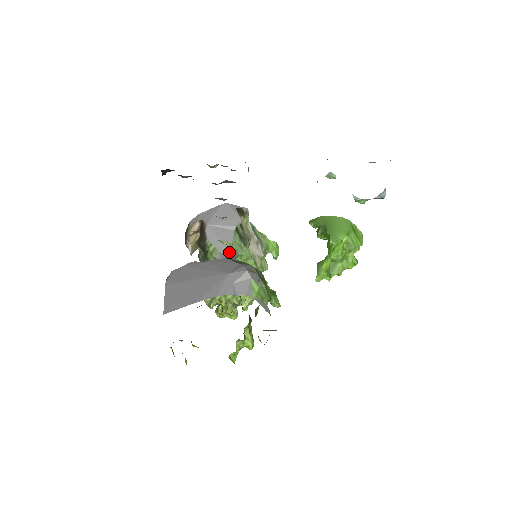
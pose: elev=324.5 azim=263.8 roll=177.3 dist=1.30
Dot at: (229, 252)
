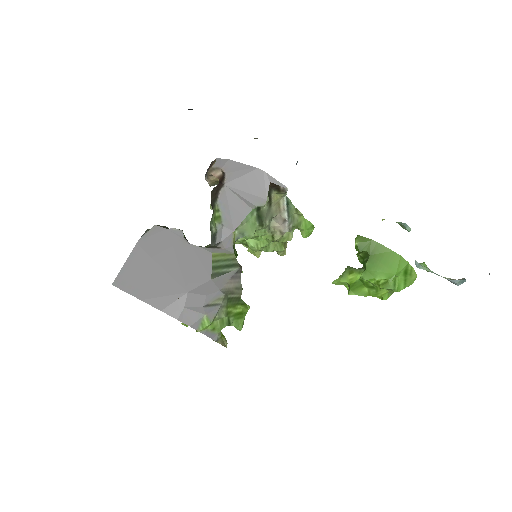
Dot at: (233, 231)
